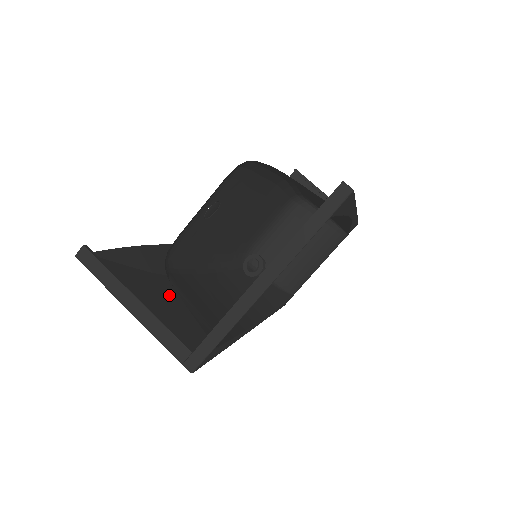
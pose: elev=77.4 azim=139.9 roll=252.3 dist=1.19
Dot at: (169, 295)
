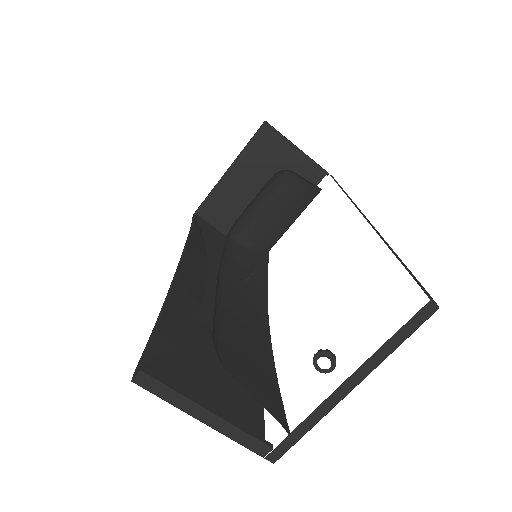
Dot at: (210, 360)
